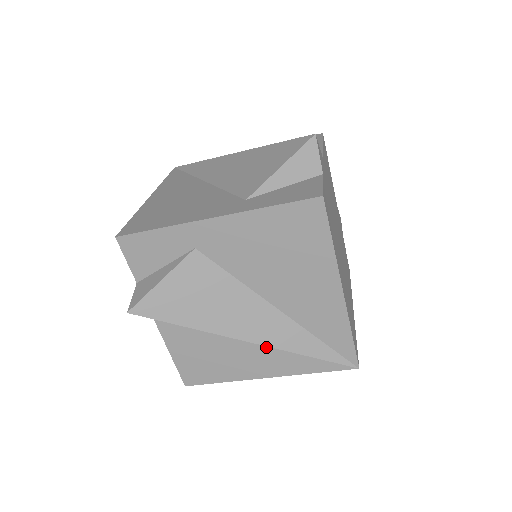
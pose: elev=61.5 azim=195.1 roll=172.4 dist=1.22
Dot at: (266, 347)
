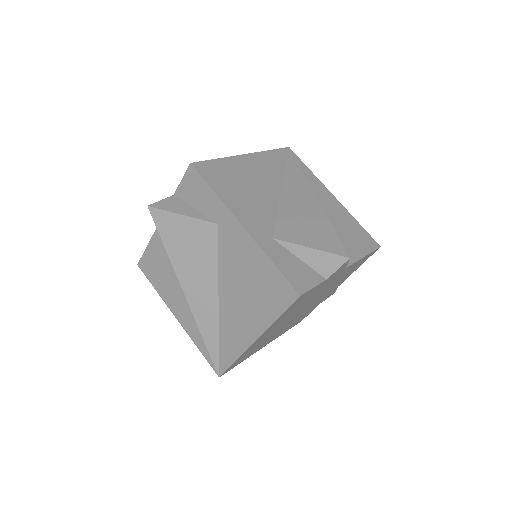
Dot at: occluded
